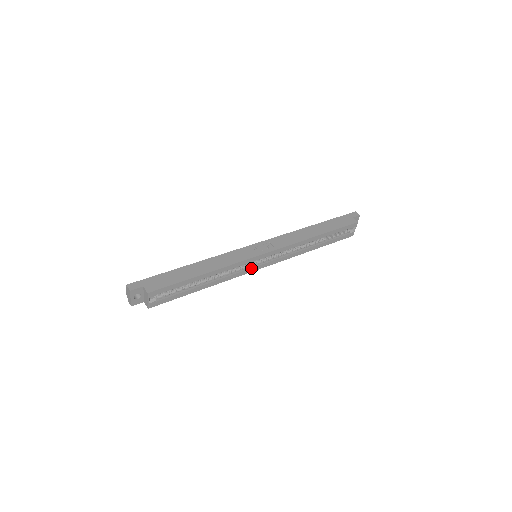
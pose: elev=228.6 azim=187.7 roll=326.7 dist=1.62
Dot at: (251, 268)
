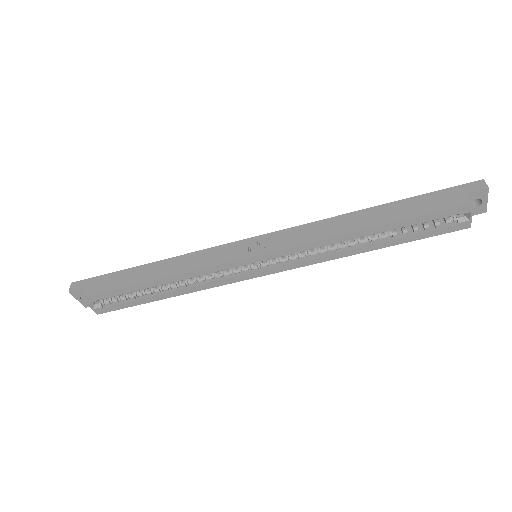
Dot at: (241, 275)
